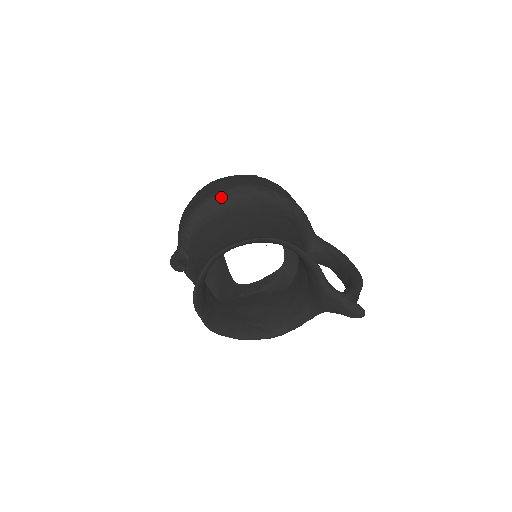
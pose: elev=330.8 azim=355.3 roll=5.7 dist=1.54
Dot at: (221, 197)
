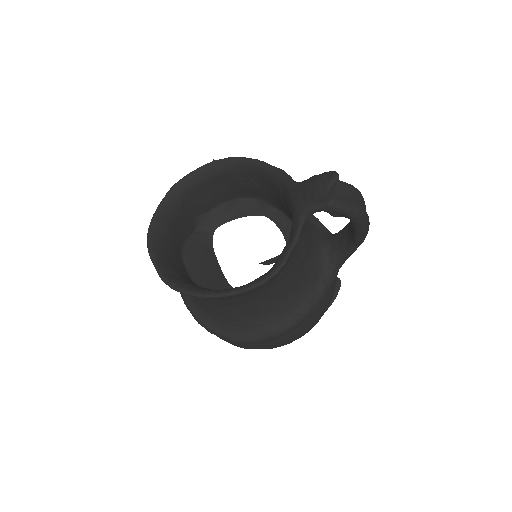
Dot at: occluded
